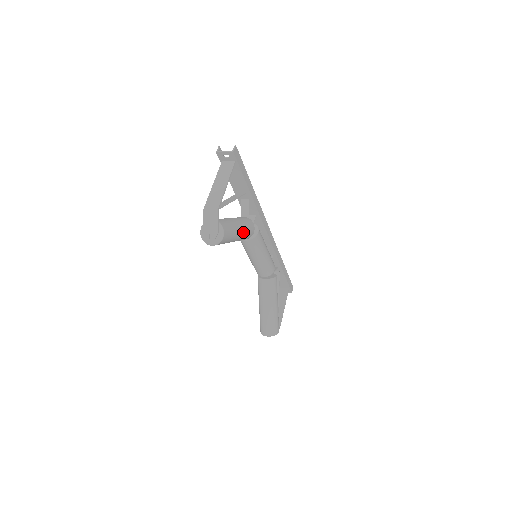
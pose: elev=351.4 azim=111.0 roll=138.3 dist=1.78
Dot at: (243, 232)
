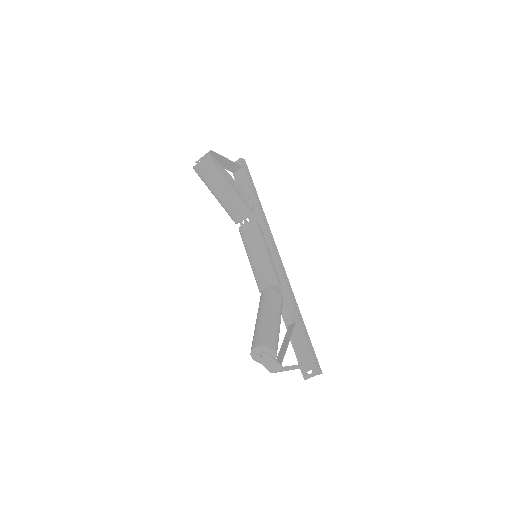
Dot at: (235, 191)
